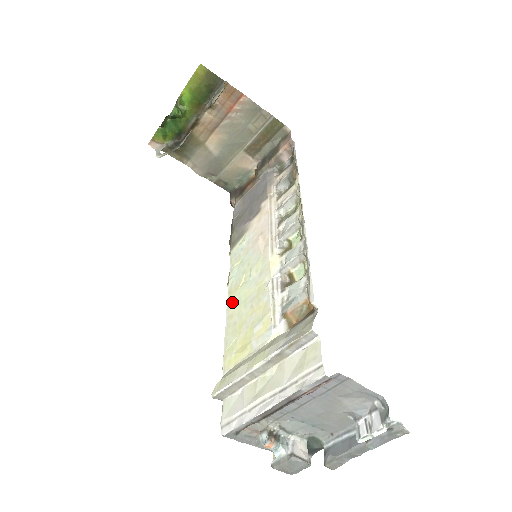
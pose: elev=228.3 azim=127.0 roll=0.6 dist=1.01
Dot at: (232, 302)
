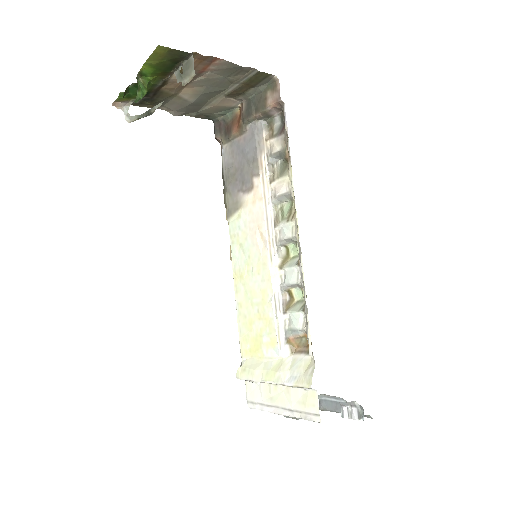
Dot at: (239, 290)
